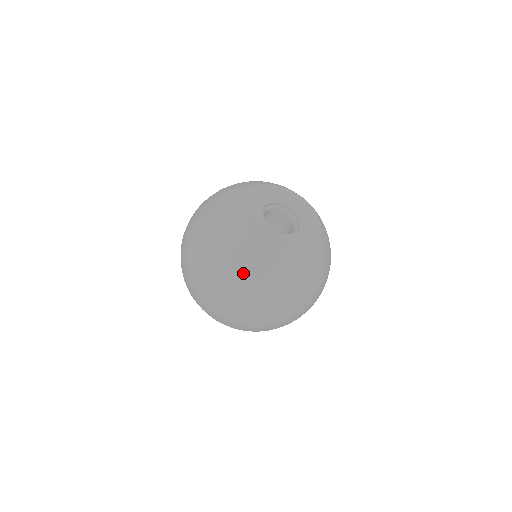
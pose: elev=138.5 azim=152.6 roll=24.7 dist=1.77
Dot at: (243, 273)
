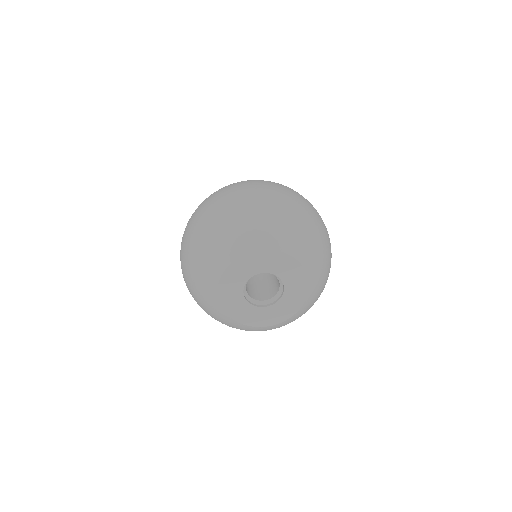
Dot at: (198, 298)
